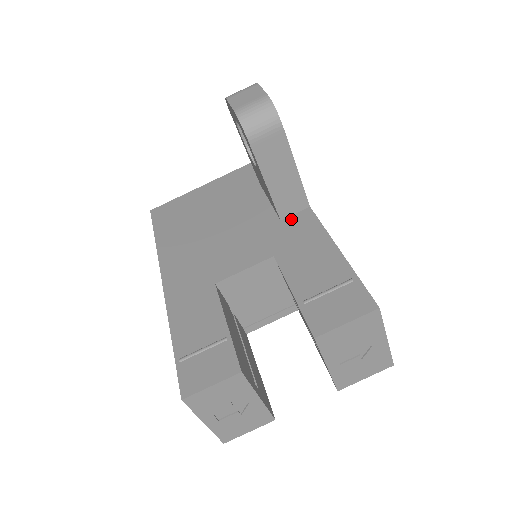
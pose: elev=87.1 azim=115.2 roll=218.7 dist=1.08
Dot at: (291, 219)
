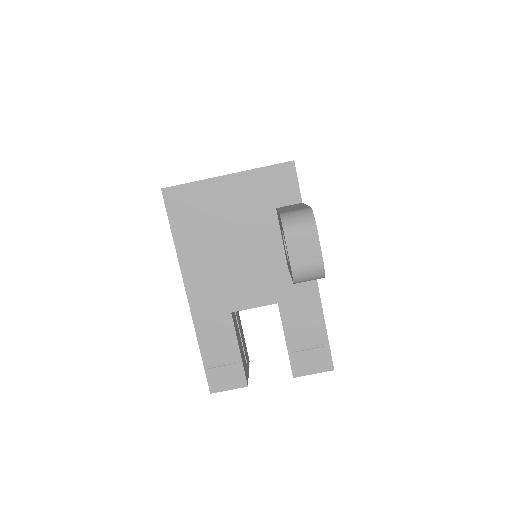
Dot at: occluded
